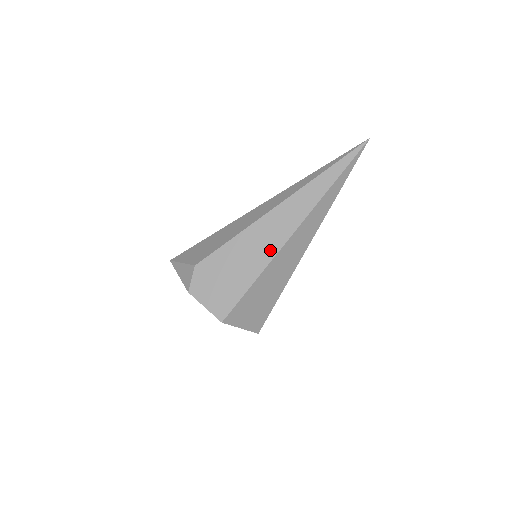
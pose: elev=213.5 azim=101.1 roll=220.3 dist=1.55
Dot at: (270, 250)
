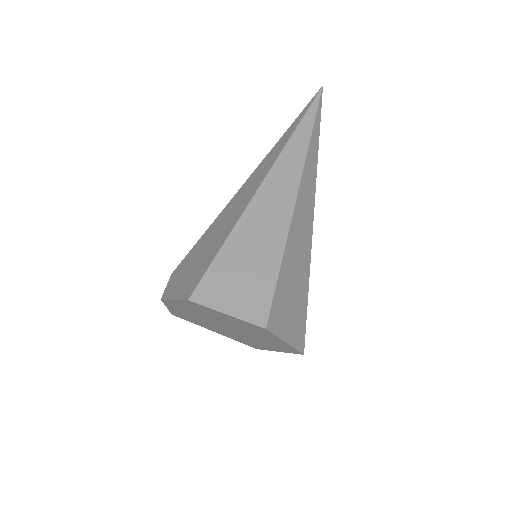
Dot at: (241, 208)
